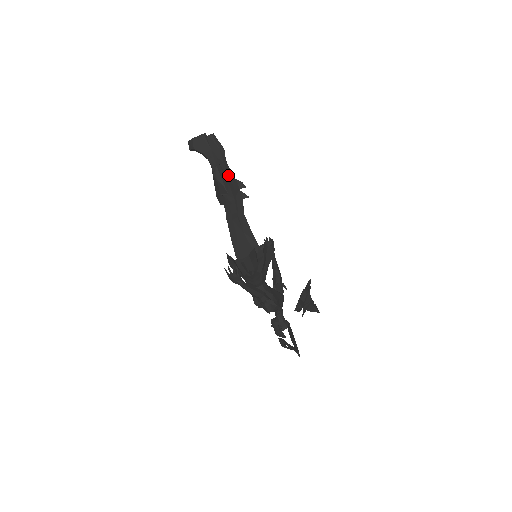
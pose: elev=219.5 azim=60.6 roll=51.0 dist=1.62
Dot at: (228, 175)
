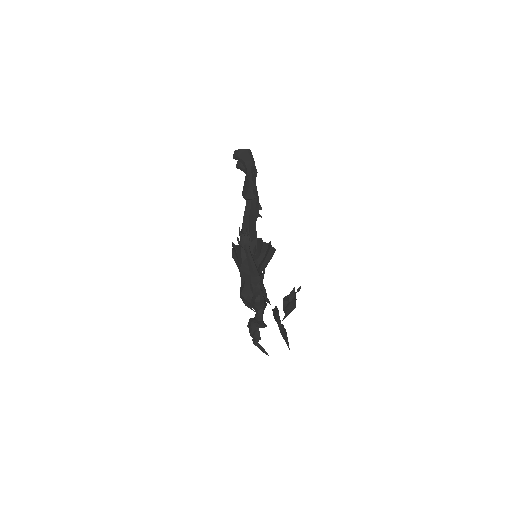
Dot at: occluded
